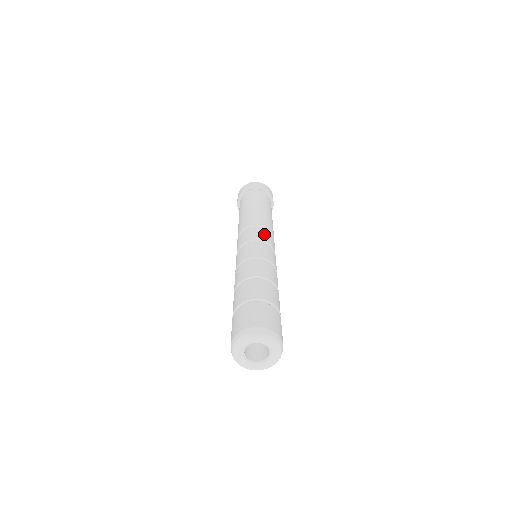
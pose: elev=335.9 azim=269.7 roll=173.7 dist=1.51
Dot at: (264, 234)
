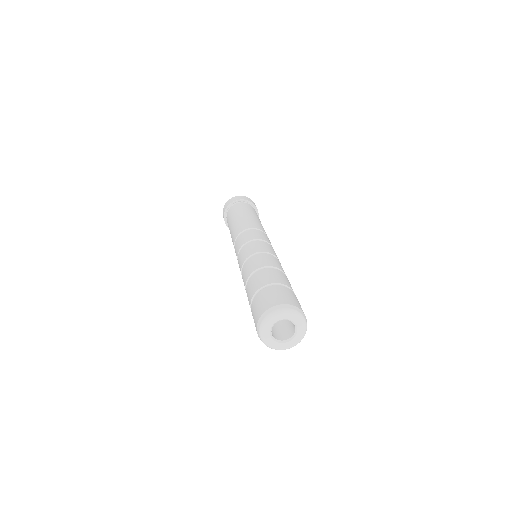
Dot at: (264, 236)
